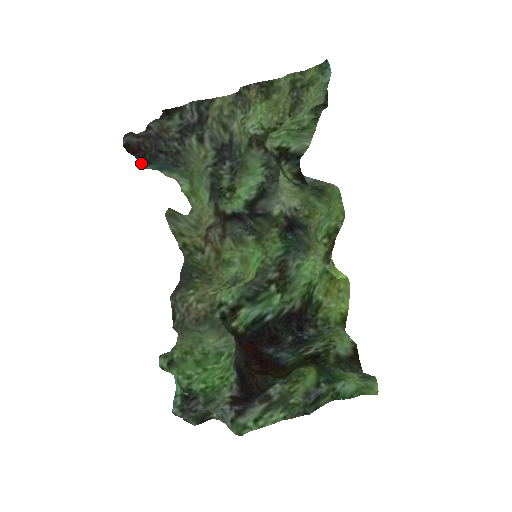
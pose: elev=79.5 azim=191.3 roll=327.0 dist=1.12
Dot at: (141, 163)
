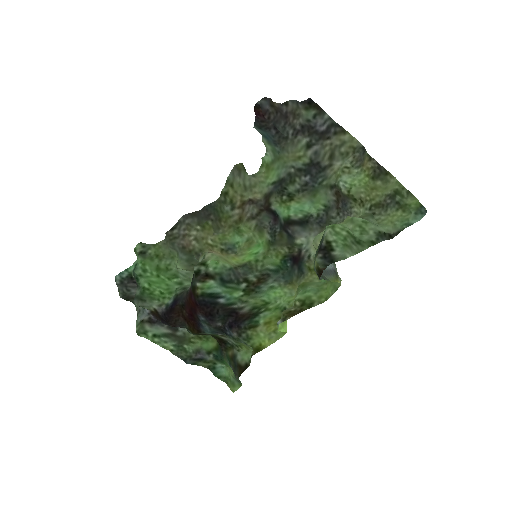
Dot at: (255, 123)
